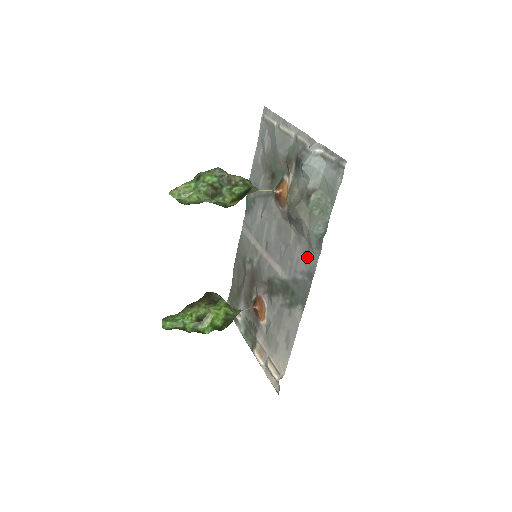
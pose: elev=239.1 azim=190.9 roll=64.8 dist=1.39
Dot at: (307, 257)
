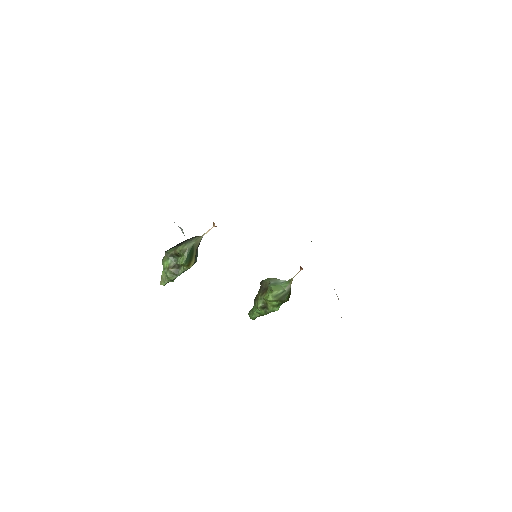
Dot at: occluded
